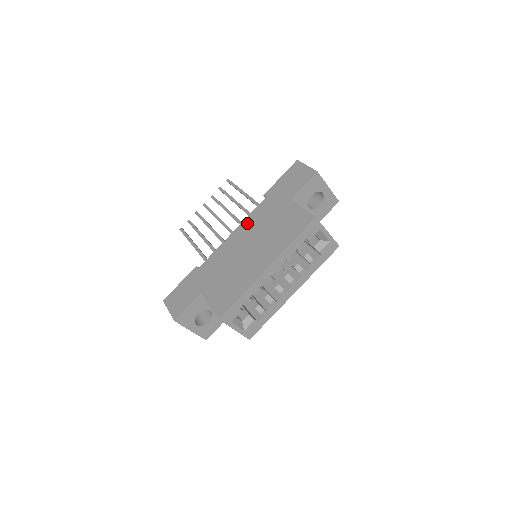
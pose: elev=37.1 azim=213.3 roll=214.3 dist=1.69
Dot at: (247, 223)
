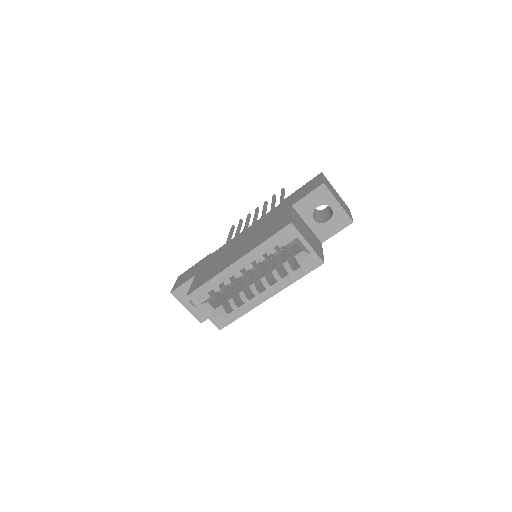
Dot at: (256, 223)
